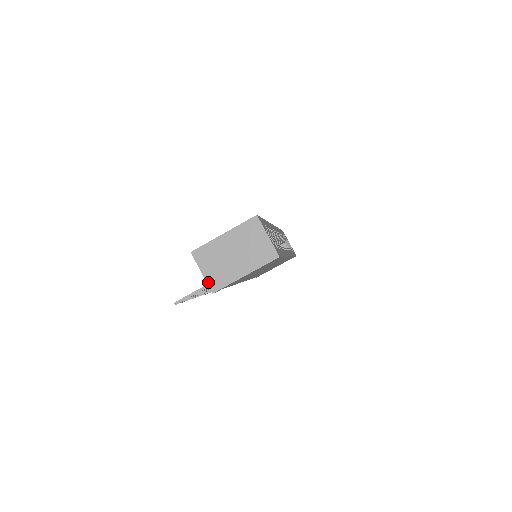
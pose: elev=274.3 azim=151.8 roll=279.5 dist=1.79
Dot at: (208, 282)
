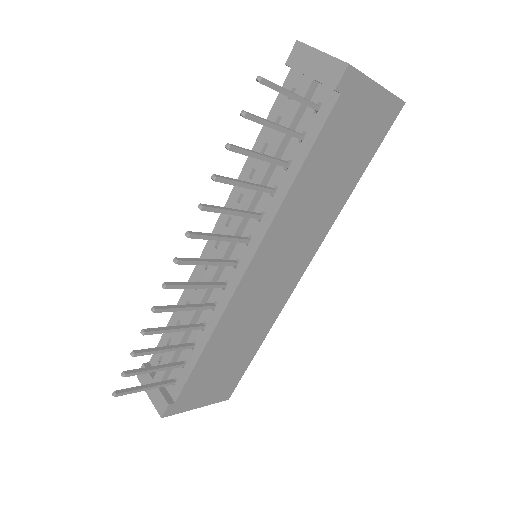
Dot at: (336, 58)
